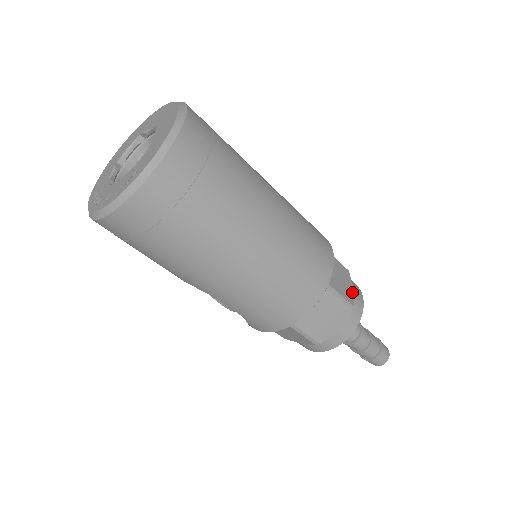
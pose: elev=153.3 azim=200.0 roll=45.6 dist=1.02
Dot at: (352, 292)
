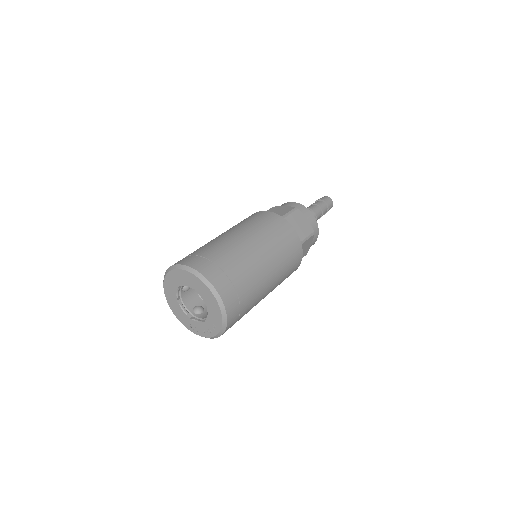
Dot at: (308, 222)
